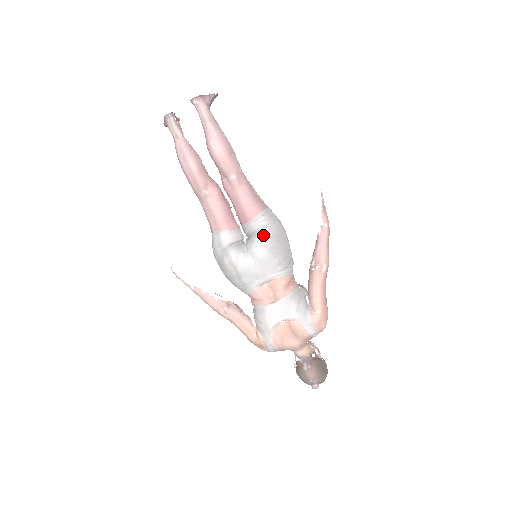
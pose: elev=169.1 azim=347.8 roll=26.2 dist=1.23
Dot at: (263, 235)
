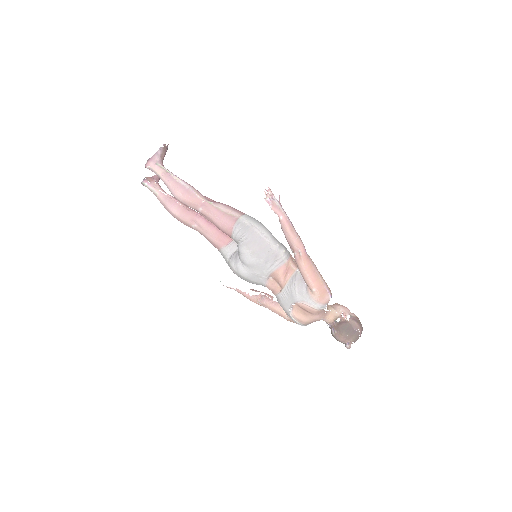
Dot at: (242, 245)
